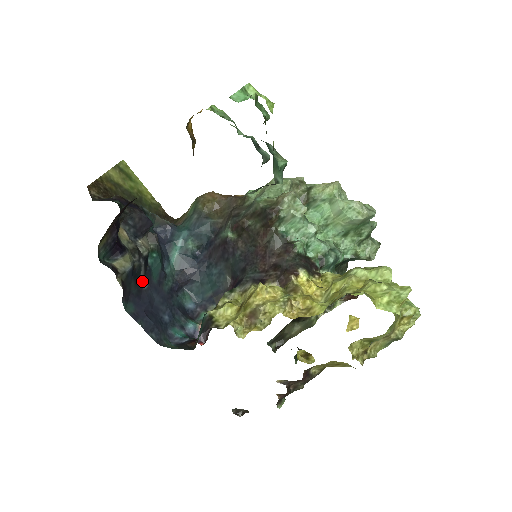
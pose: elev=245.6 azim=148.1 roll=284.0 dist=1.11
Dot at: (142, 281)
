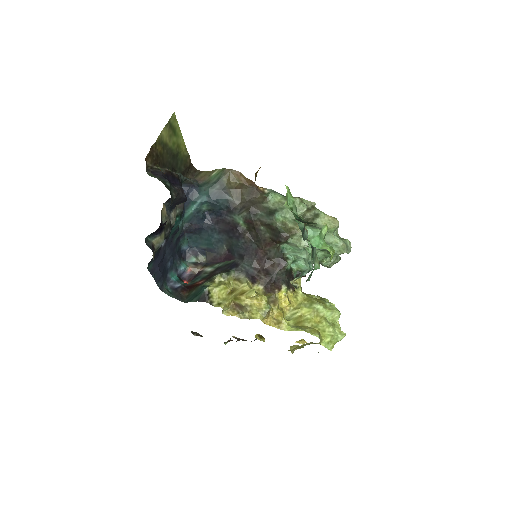
Dot at: occluded
